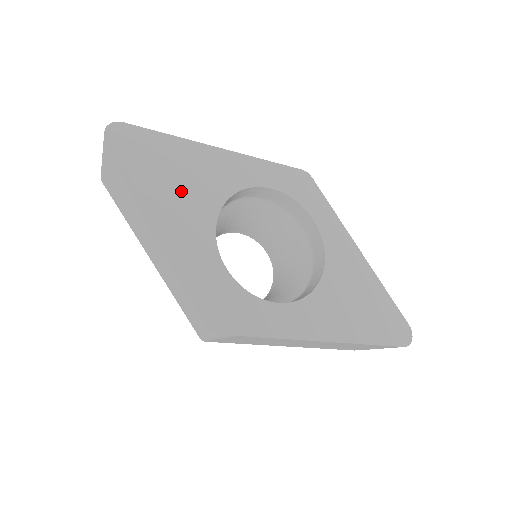
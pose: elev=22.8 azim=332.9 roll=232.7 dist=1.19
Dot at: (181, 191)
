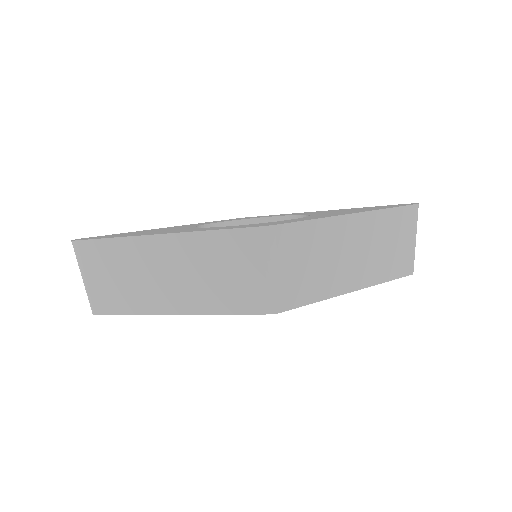
Dot at: occluded
